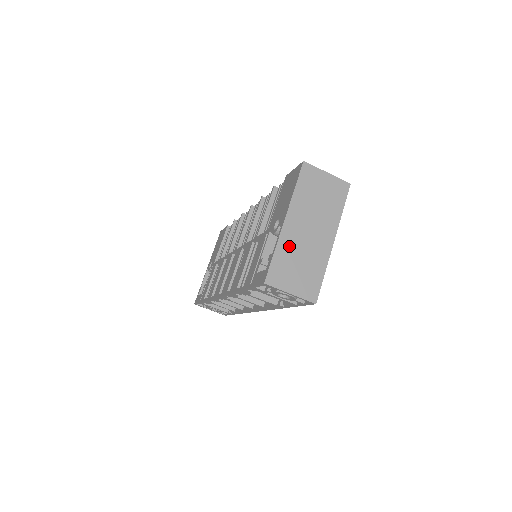
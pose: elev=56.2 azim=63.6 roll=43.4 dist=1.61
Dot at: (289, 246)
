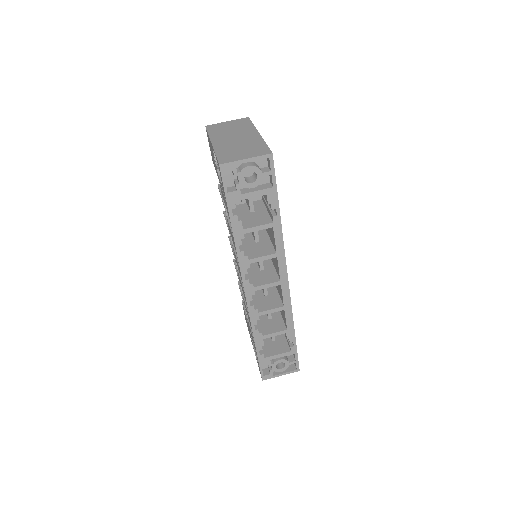
Dot at: (225, 148)
